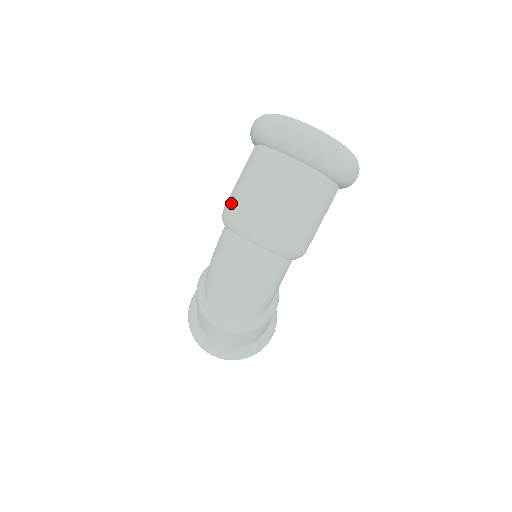
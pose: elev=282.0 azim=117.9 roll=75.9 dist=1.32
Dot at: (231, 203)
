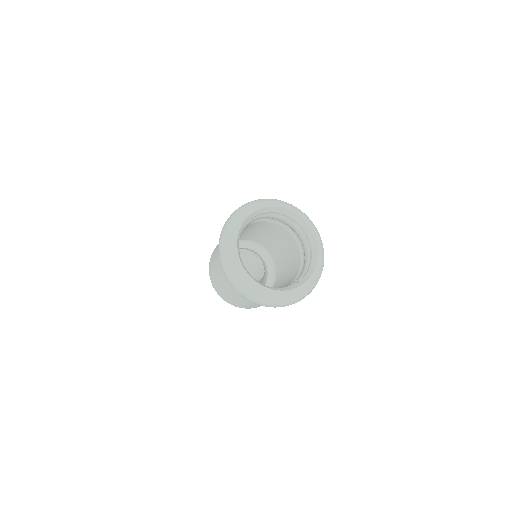
Dot at: (211, 263)
